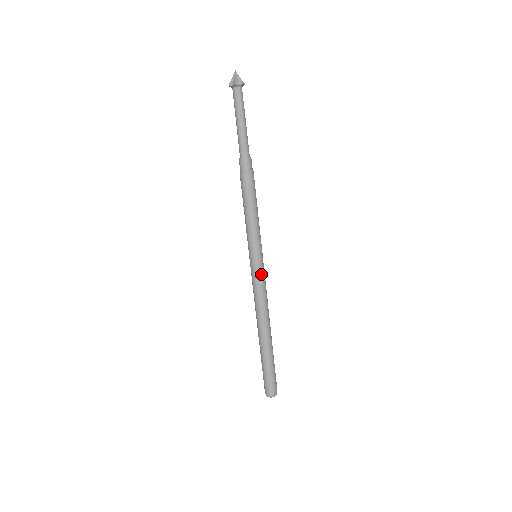
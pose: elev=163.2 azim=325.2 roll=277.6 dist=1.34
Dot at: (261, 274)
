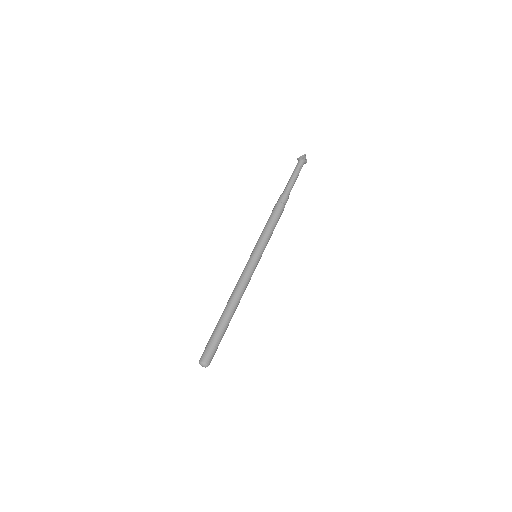
Dot at: occluded
